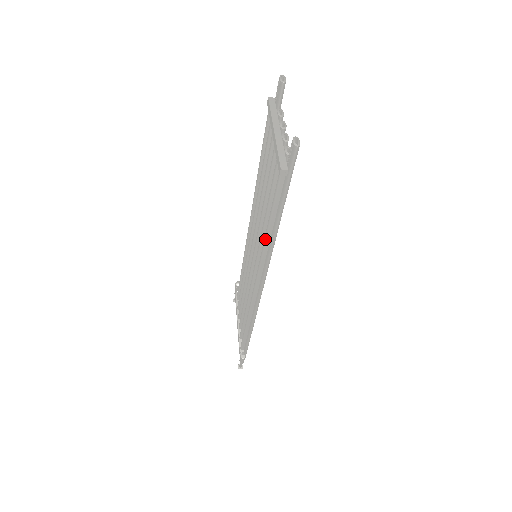
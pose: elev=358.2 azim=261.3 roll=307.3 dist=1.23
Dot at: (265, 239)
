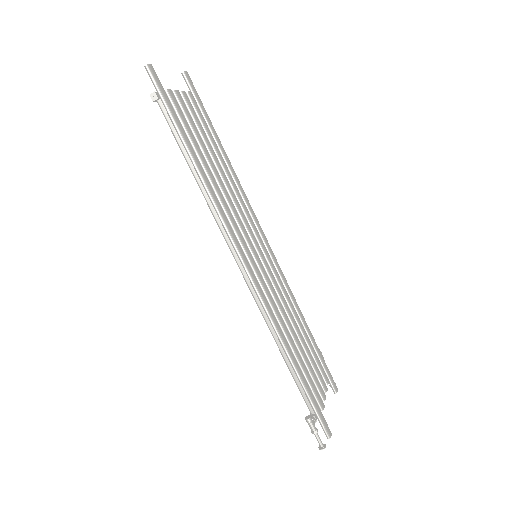
Dot at: occluded
